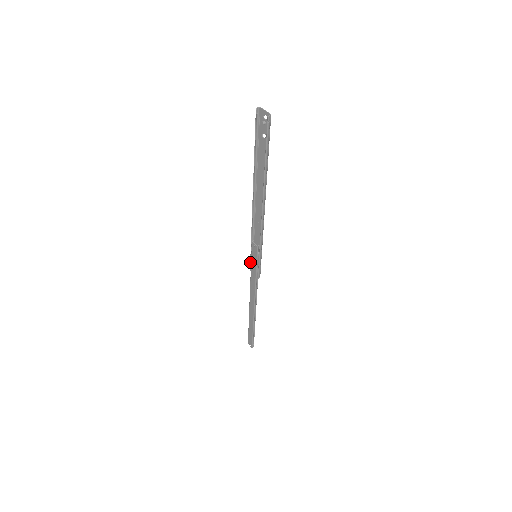
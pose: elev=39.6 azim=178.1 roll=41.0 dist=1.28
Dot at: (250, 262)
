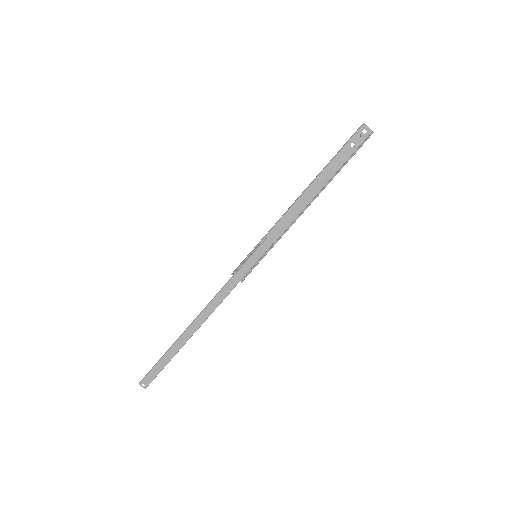
Dot at: (241, 263)
